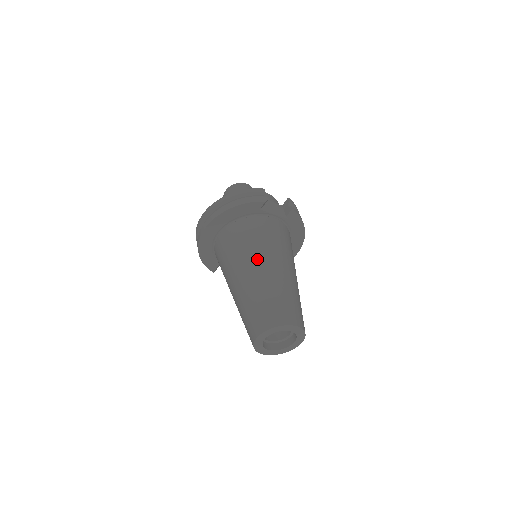
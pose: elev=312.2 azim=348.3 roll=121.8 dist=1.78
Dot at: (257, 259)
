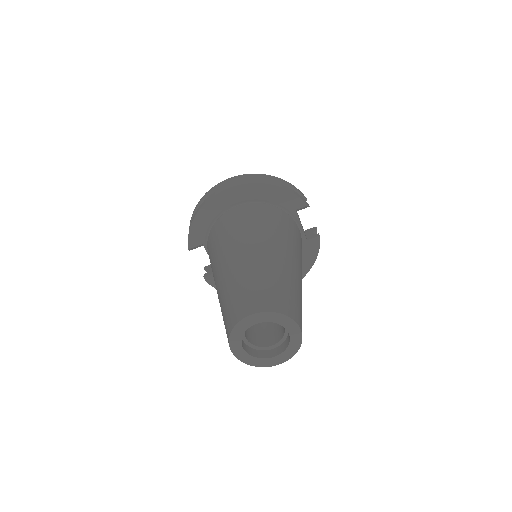
Dot at: (280, 244)
